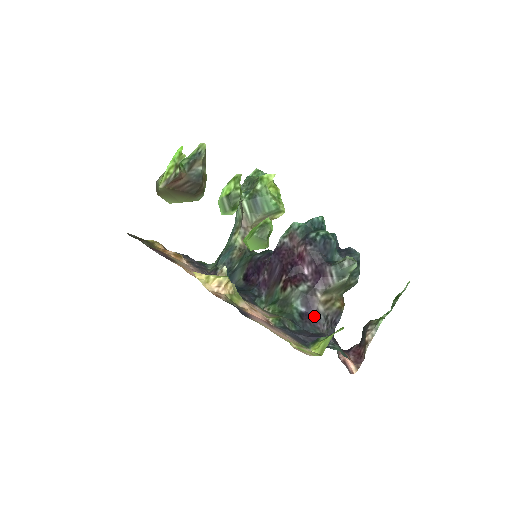
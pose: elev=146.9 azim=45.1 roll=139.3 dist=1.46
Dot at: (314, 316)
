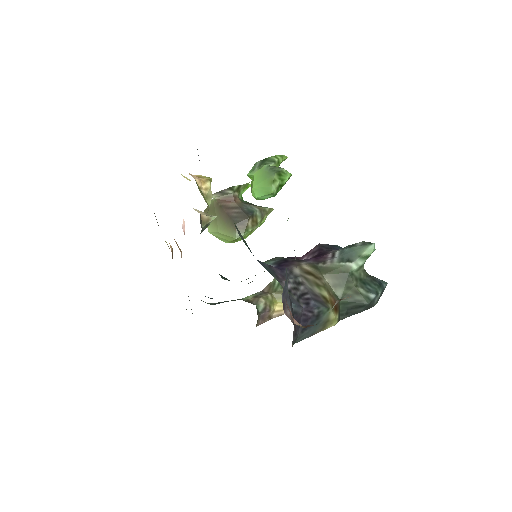
Dot at: (281, 270)
